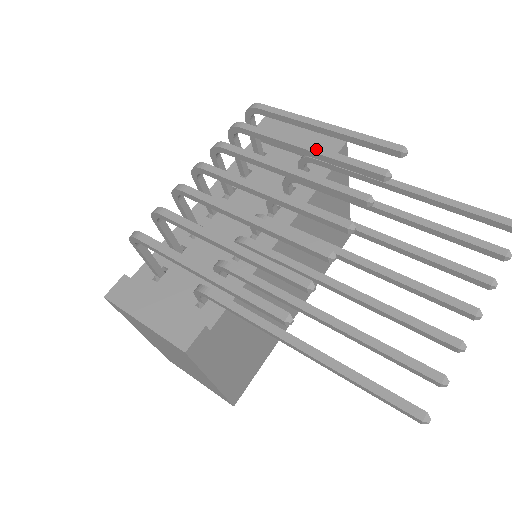
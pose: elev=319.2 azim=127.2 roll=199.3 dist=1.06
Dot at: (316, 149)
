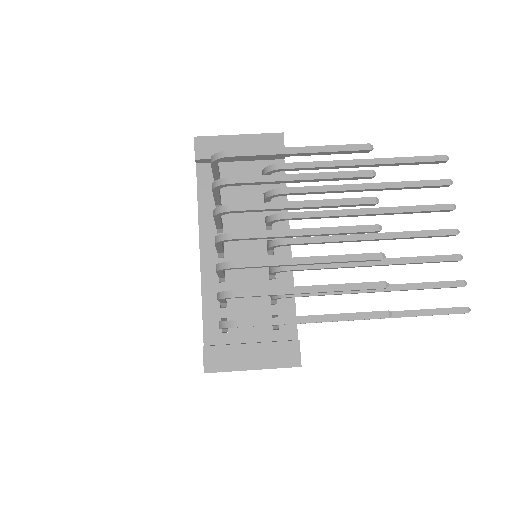
Dot at: (310, 176)
